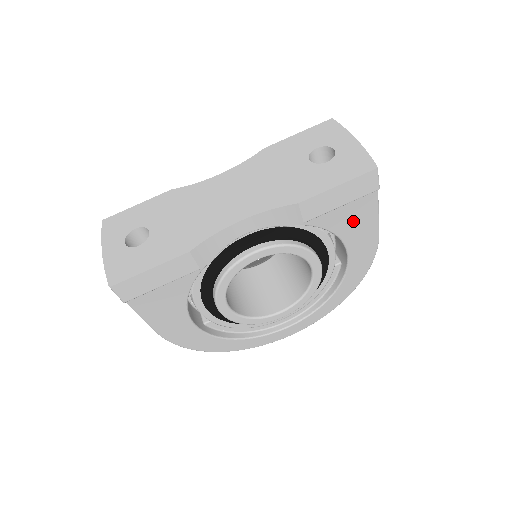
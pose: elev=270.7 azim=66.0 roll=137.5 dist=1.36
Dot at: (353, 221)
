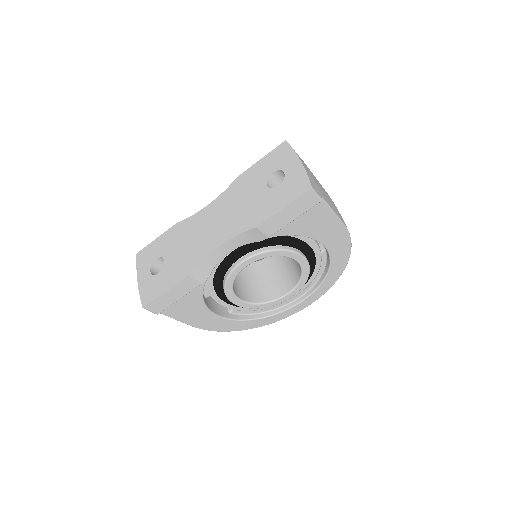
Dot at: (314, 224)
